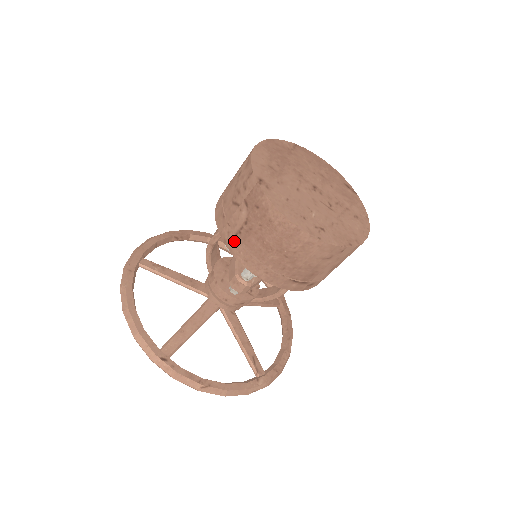
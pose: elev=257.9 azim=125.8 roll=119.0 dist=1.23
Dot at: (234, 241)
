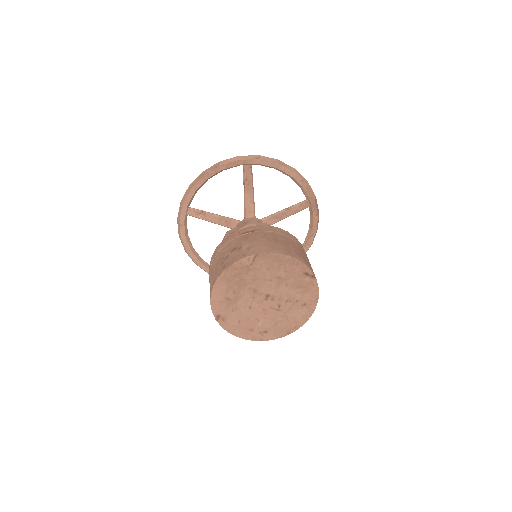
Dot at: occluded
